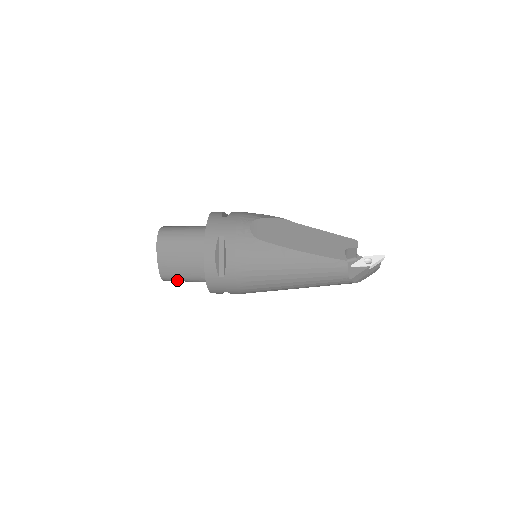
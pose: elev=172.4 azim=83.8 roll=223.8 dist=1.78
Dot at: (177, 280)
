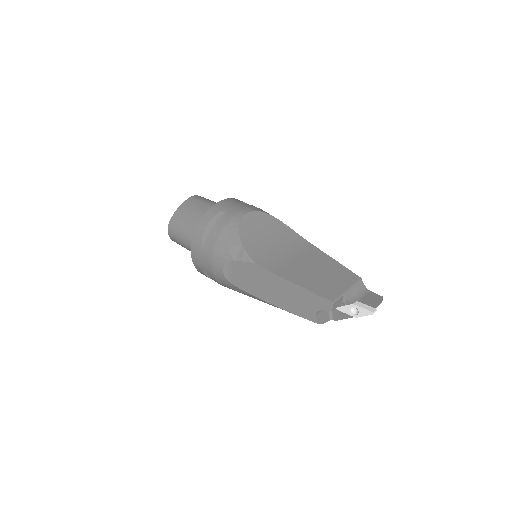
Dot at: occluded
